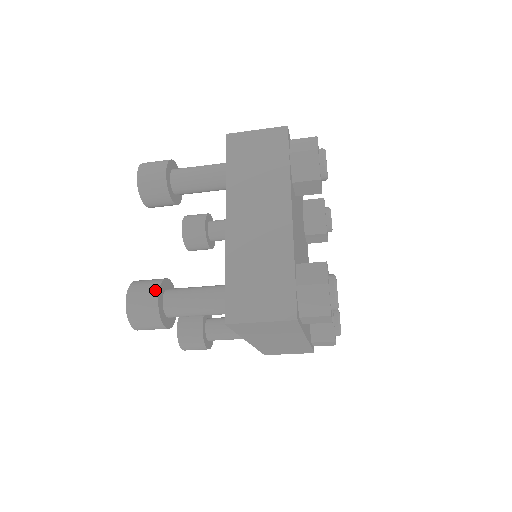
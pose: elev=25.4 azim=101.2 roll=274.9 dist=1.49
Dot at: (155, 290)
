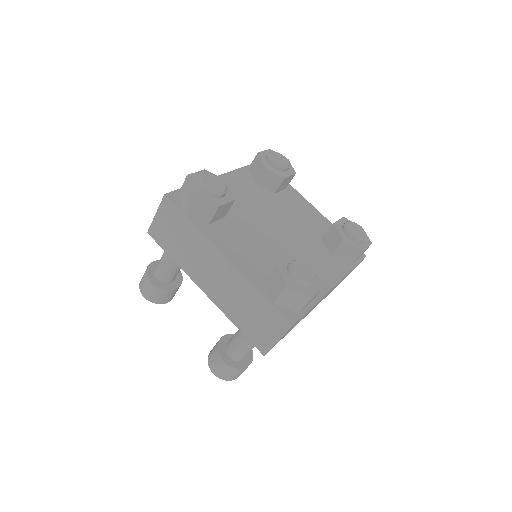
Dot at: (219, 358)
